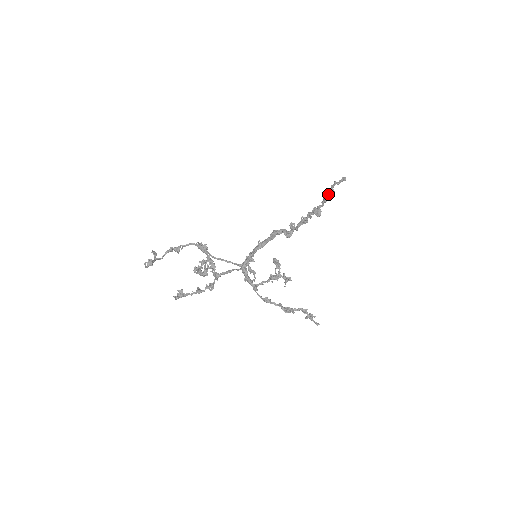
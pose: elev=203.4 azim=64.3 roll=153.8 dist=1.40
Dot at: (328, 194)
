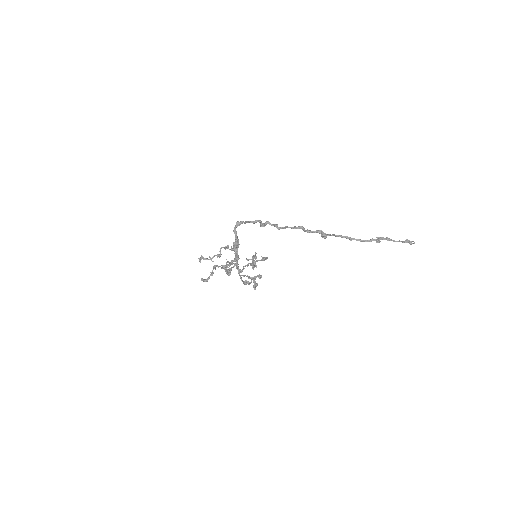
Dot at: (365, 240)
